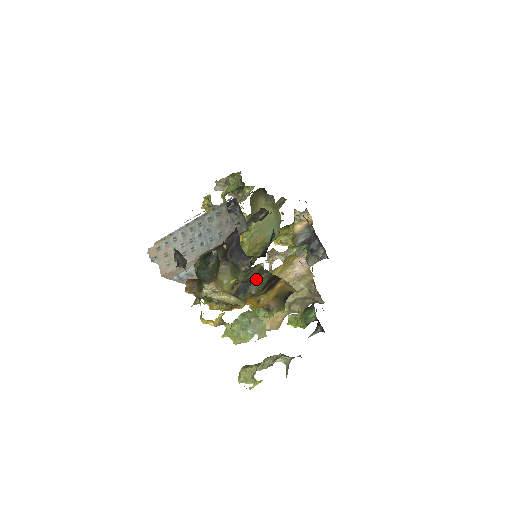
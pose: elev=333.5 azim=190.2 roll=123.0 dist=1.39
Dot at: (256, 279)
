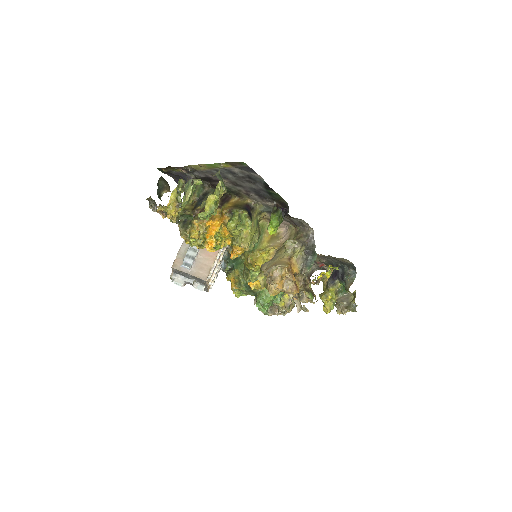
Dot at: (206, 196)
